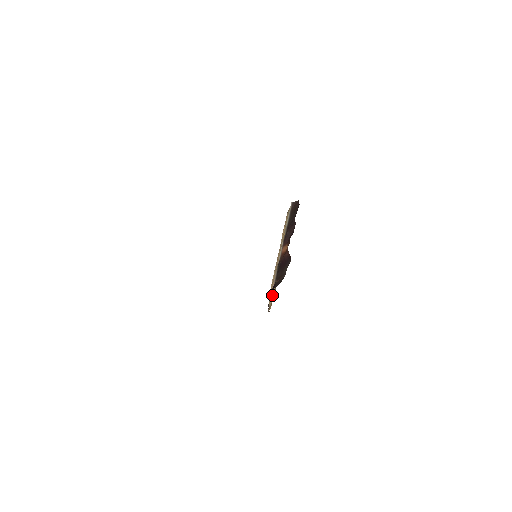
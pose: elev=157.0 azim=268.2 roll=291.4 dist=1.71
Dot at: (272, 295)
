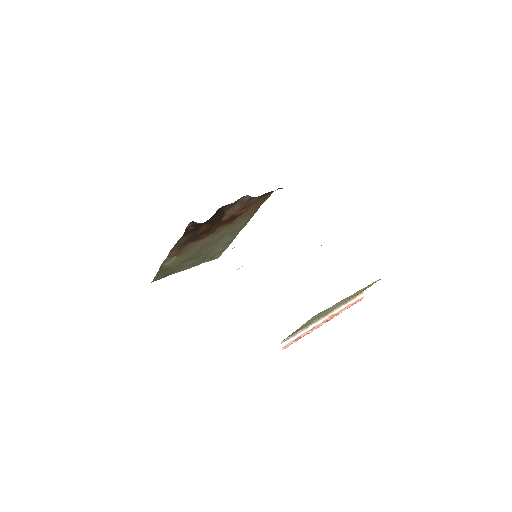
Dot at: occluded
